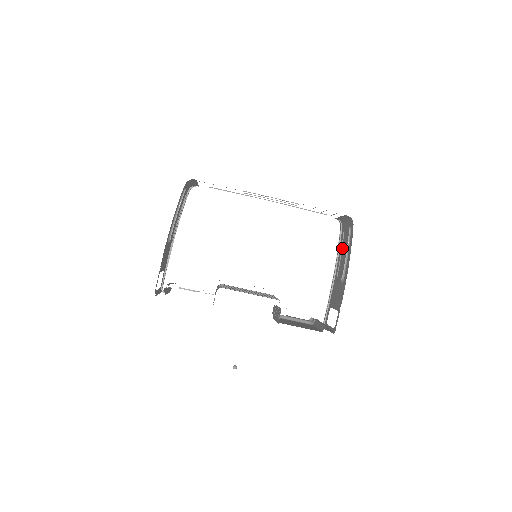
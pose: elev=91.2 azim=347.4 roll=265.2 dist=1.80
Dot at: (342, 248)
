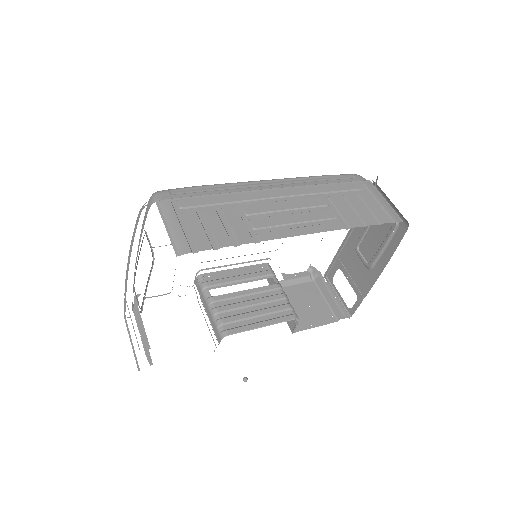
Dot at: occluded
